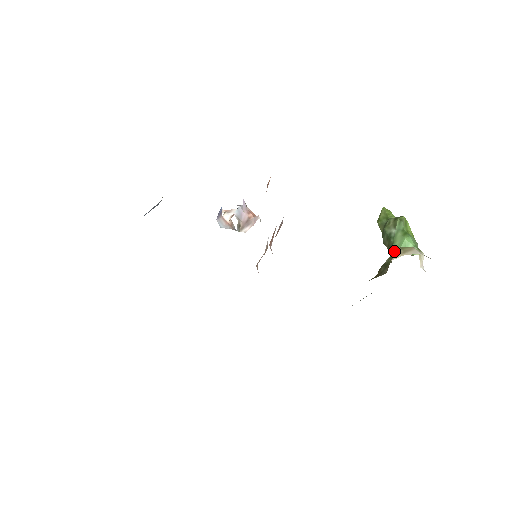
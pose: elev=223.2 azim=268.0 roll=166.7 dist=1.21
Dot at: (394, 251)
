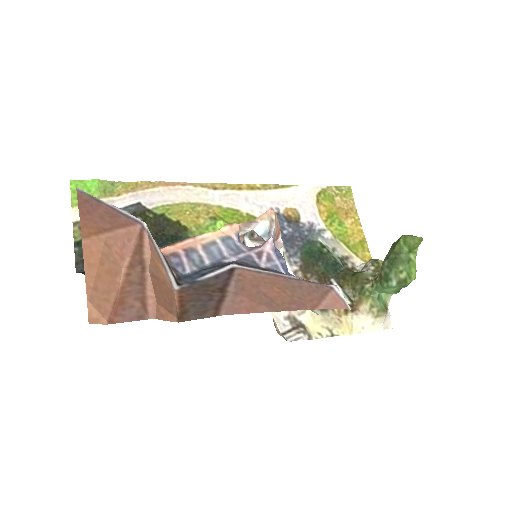
Dot at: (377, 290)
